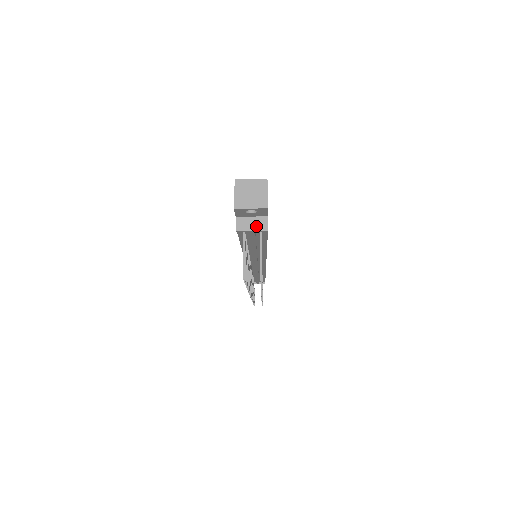
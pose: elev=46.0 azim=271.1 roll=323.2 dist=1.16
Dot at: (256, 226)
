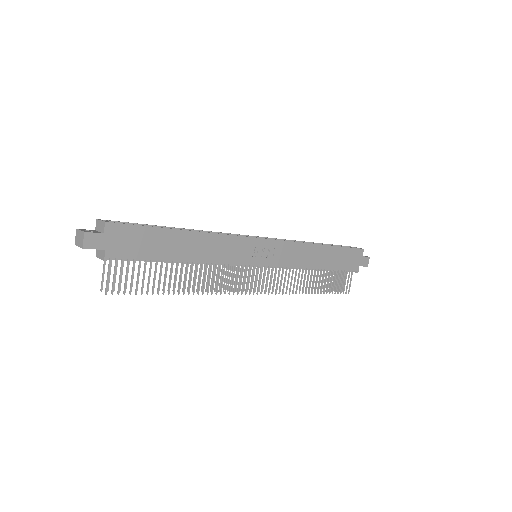
Dot at: (101, 256)
